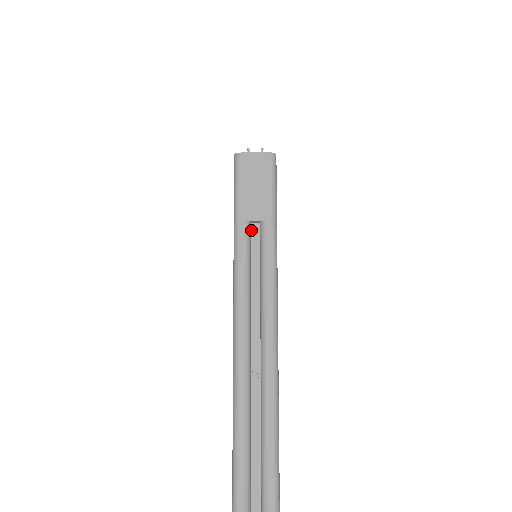
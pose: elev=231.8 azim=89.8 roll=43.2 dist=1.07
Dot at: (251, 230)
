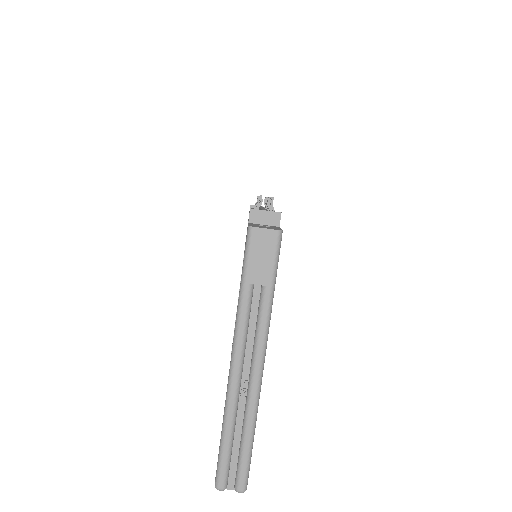
Dot at: (254, 289)
